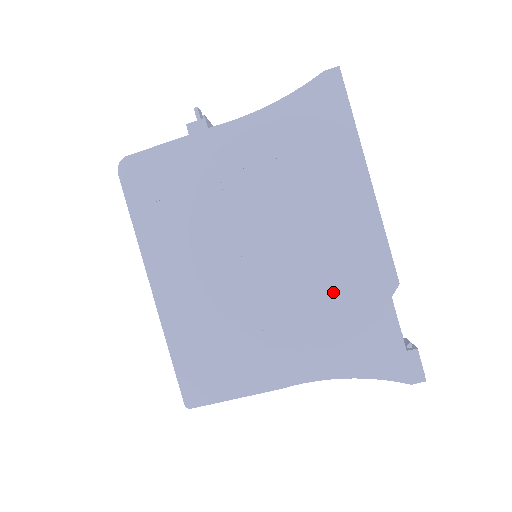
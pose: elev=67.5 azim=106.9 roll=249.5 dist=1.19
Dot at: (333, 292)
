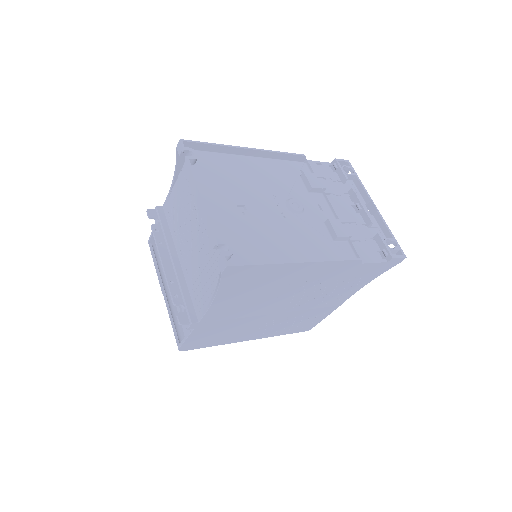
Dot at: (331, 284)
